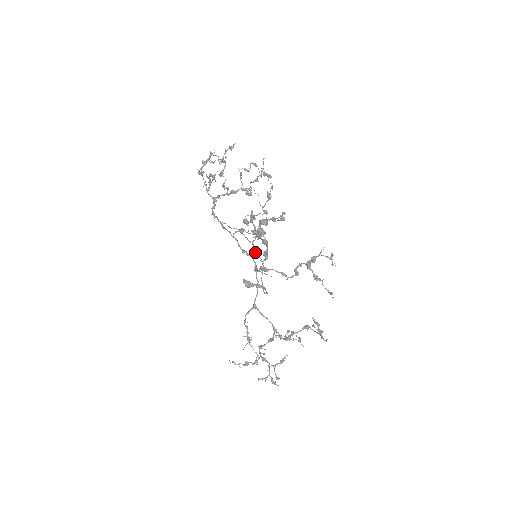
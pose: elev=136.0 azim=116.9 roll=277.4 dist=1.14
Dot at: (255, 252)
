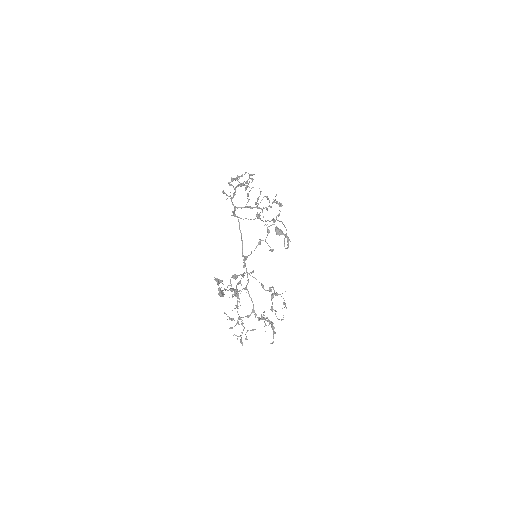
Dot at: occluded
